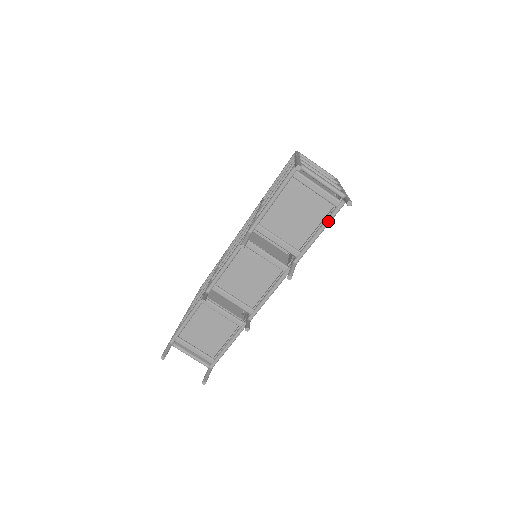
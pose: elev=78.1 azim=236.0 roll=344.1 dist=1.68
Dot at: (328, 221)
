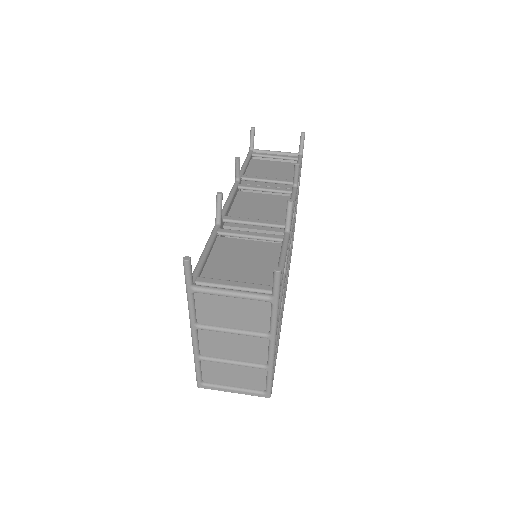
Dot at: occluded
